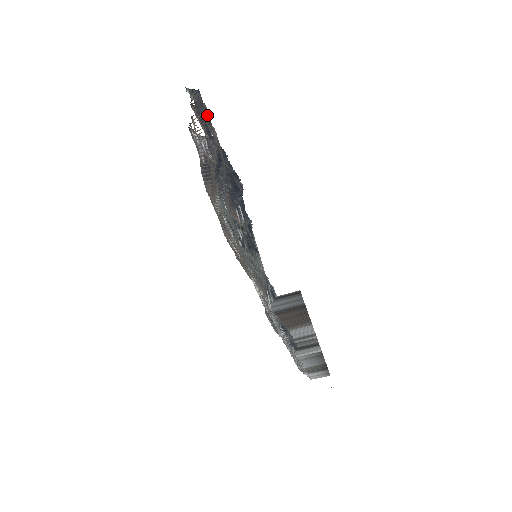
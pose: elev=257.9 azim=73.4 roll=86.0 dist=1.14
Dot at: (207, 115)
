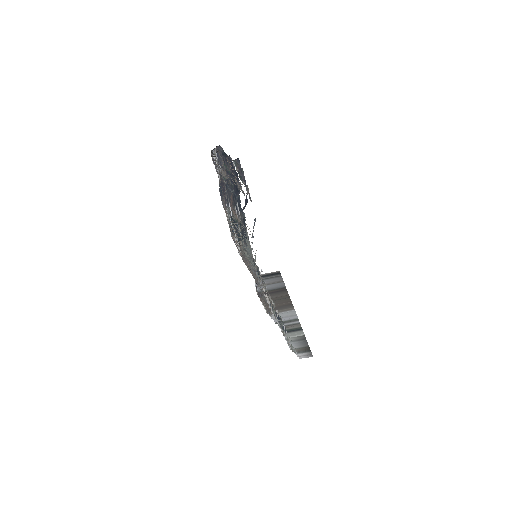
Dot at: (244, 178)
